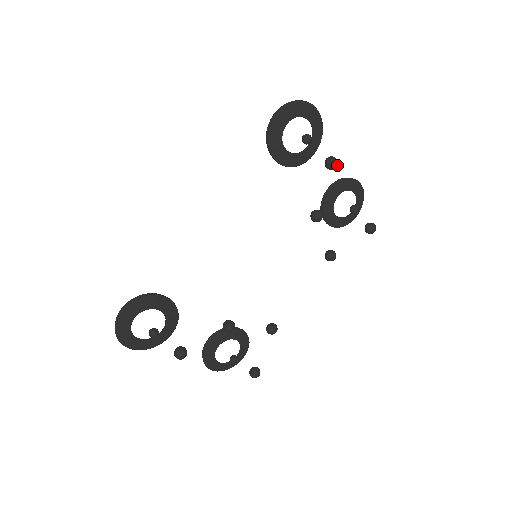
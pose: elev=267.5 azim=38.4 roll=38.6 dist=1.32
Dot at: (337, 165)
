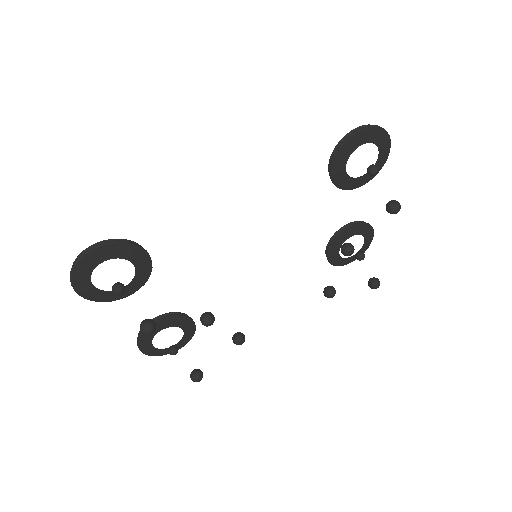
Dot at: (397, 212)
